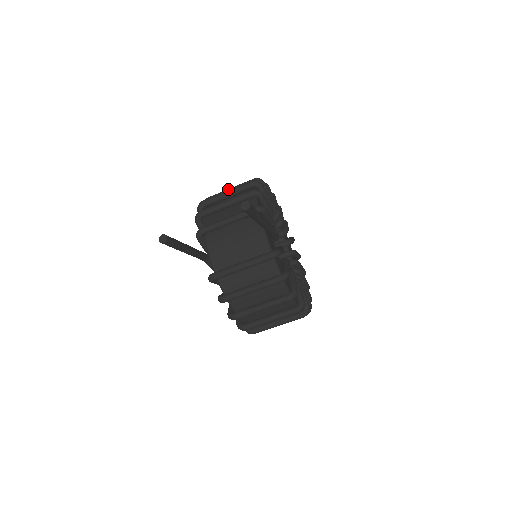
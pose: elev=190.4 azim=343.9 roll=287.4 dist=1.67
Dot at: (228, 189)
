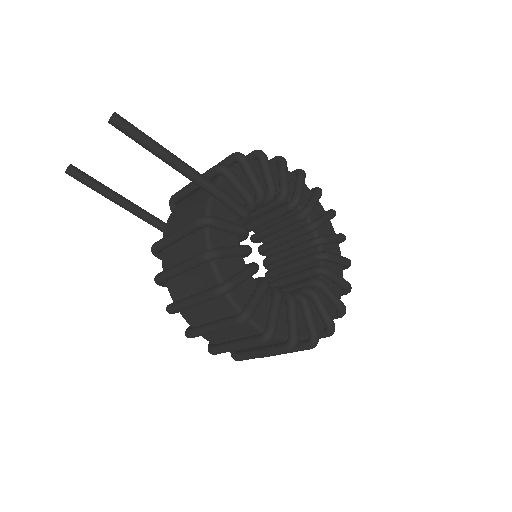
Dot at: occluded
